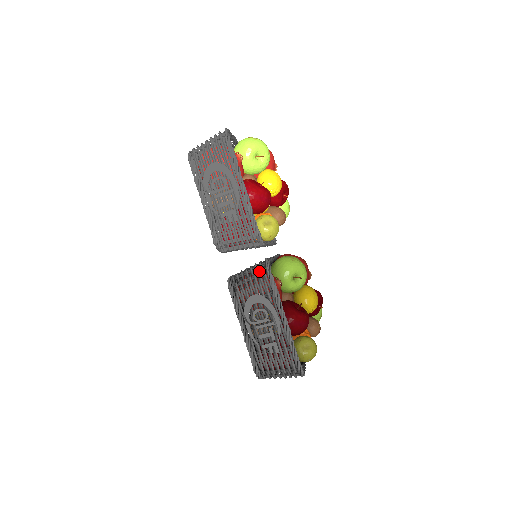
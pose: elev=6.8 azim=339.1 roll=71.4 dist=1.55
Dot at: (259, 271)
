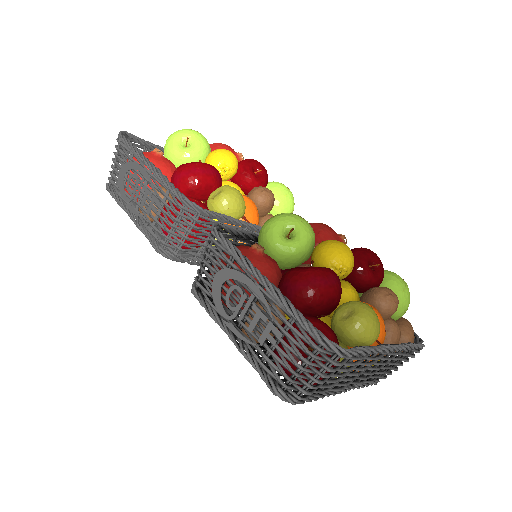
Dot at: (207, 242)
